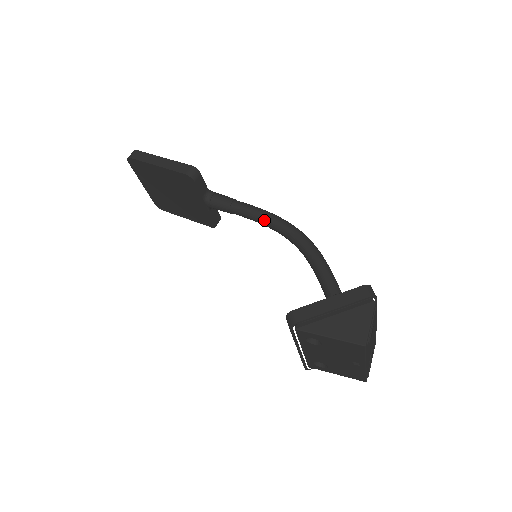
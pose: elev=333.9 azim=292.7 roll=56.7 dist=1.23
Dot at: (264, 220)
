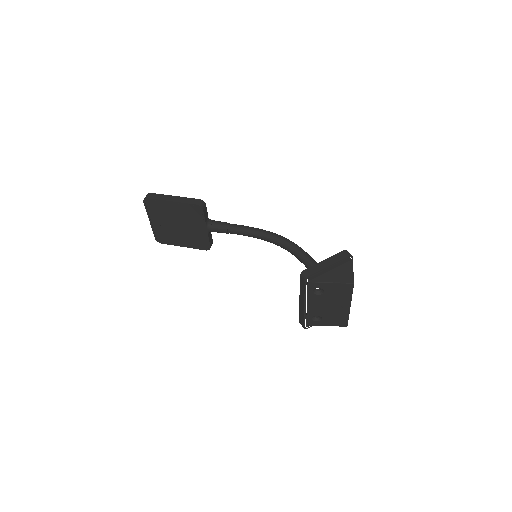
Dot at: (256, 233)
